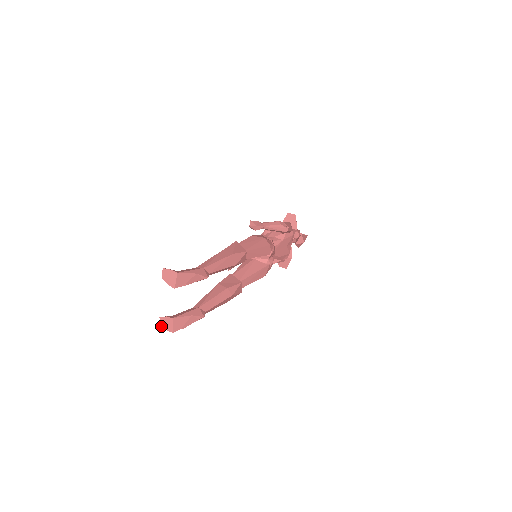
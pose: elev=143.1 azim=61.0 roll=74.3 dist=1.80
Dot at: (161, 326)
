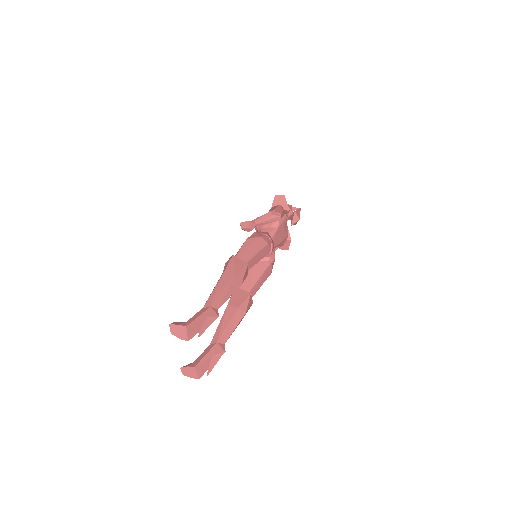
Dot at: (184, 375)
